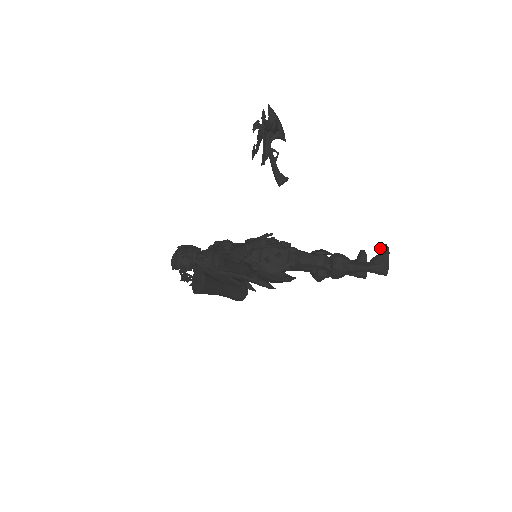
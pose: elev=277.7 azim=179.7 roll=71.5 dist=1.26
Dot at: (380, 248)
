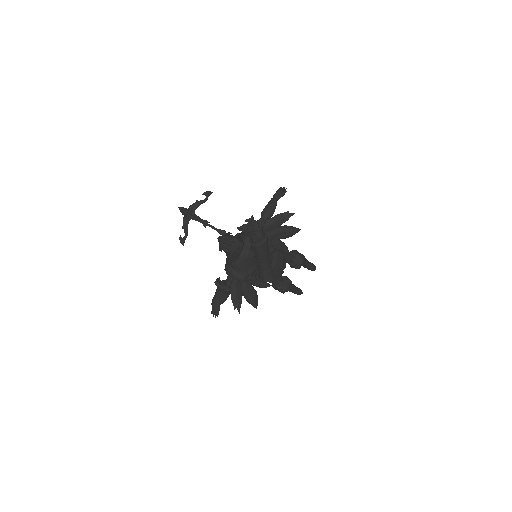
Dot at: occluded
